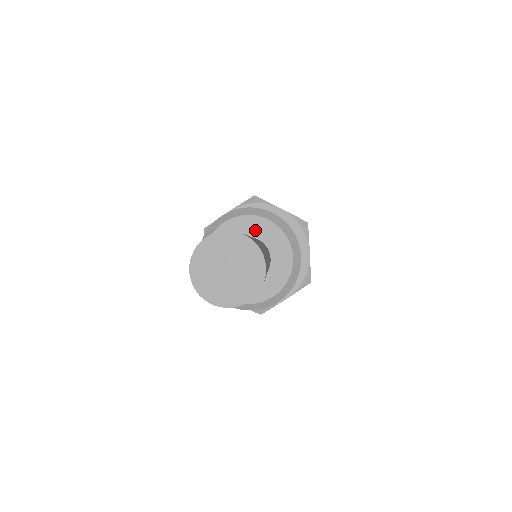
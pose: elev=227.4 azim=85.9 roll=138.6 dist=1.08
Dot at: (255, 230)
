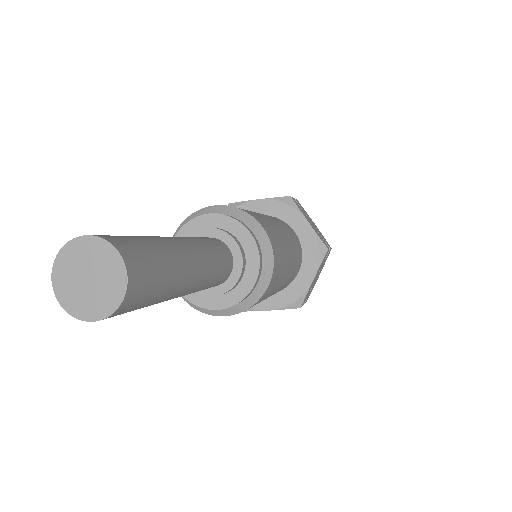
Dot at: (199, 231)
